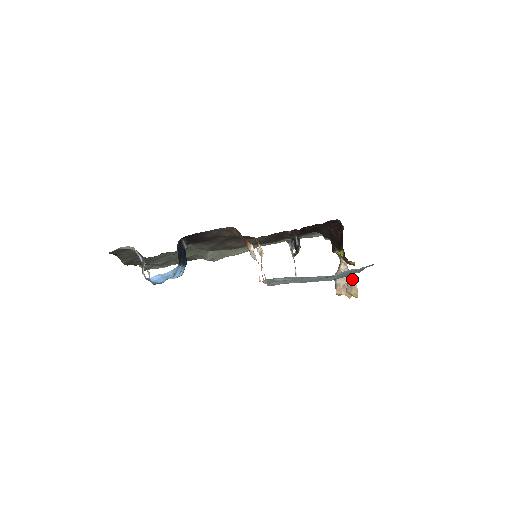
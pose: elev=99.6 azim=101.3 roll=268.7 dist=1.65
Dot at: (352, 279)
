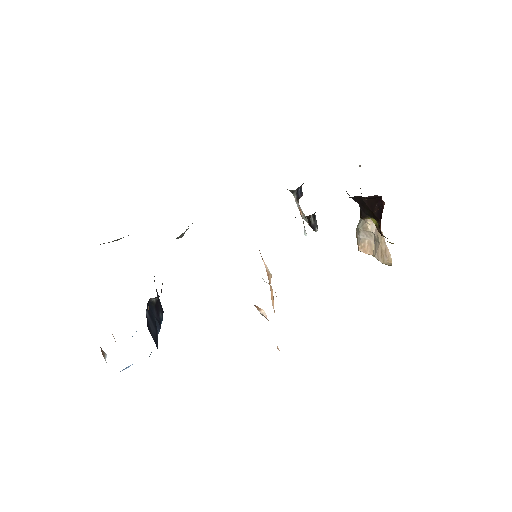
Dot at: (385, 246)
